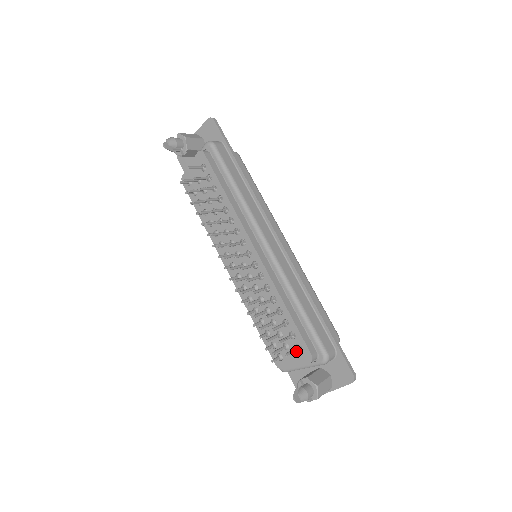
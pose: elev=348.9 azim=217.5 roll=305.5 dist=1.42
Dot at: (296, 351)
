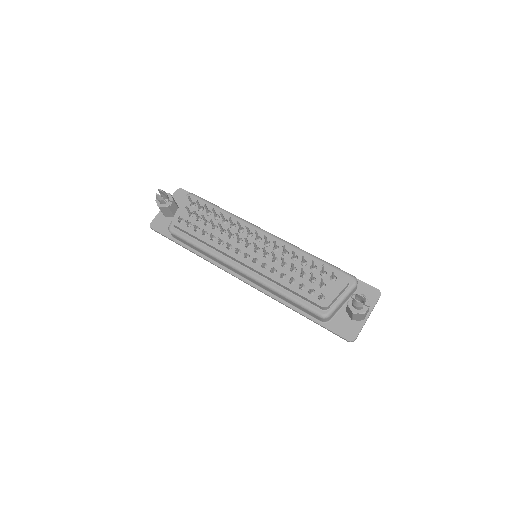
Dot at: (333, 282)
